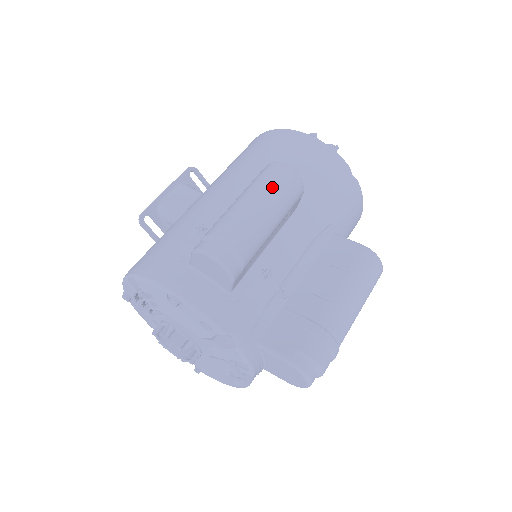
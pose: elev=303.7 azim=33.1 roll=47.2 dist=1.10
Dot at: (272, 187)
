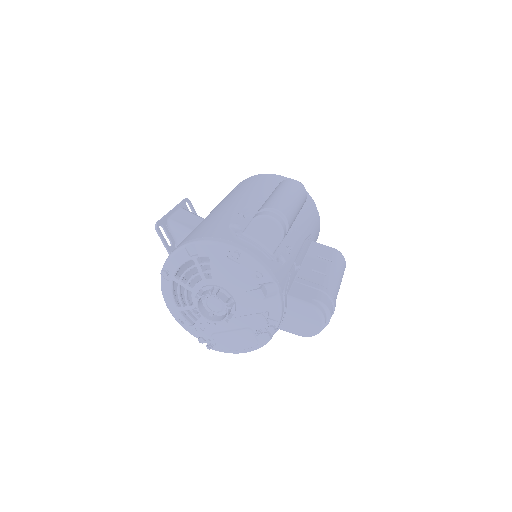
Dot at: (295, 190)
